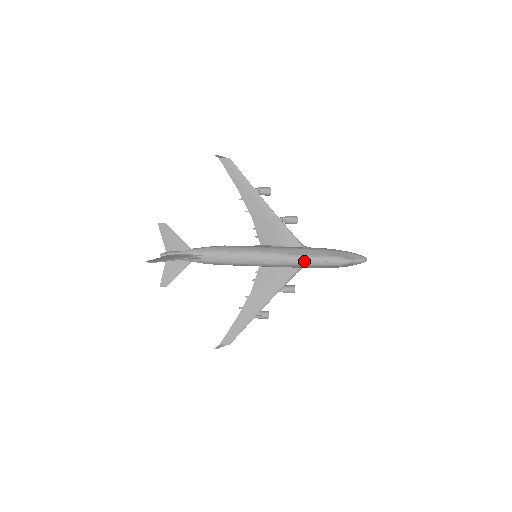
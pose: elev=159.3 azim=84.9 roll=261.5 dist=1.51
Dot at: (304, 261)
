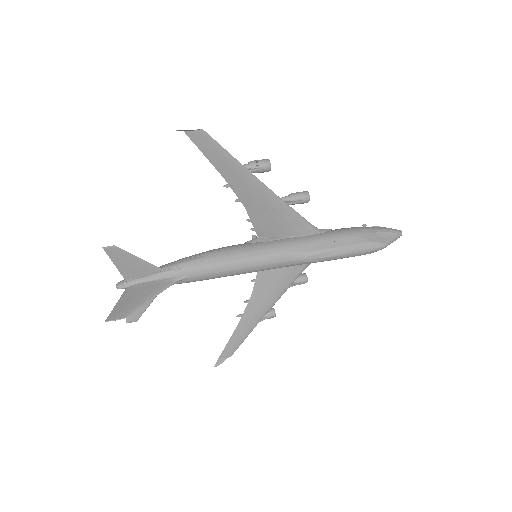
Dot at: (327, 257)
